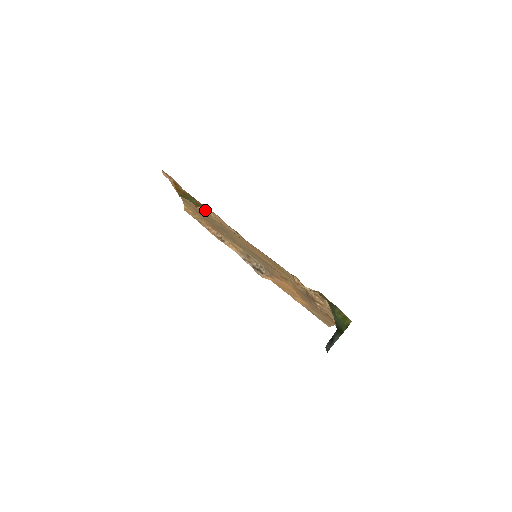
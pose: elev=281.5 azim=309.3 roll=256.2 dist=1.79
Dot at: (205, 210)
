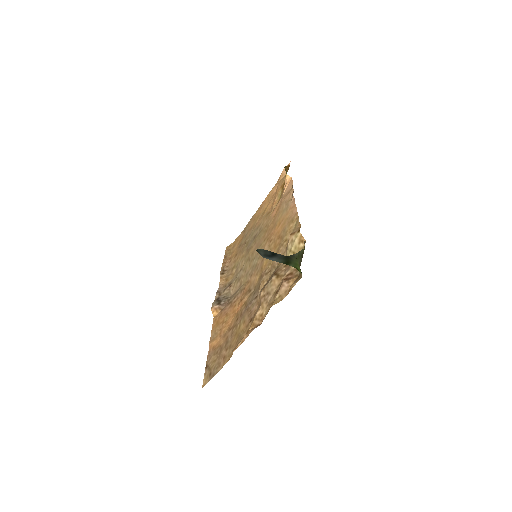
Dot at: (269, 211)
